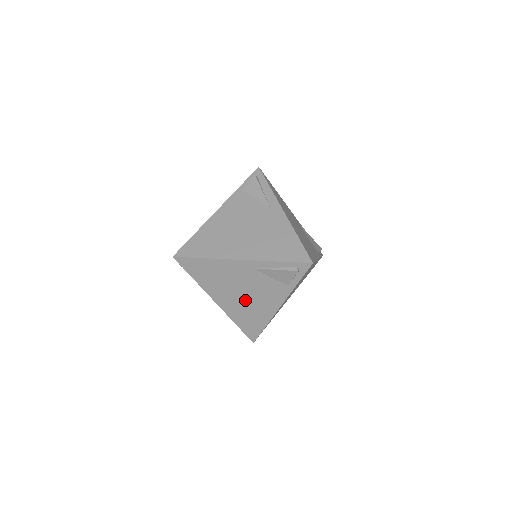
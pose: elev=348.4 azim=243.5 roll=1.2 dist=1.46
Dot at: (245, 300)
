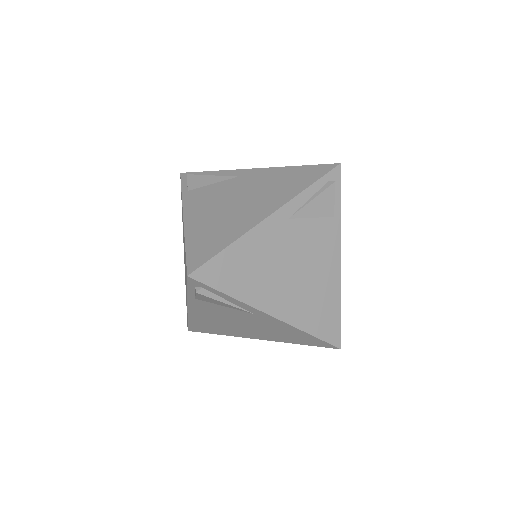
Dot at: (302, 281)
